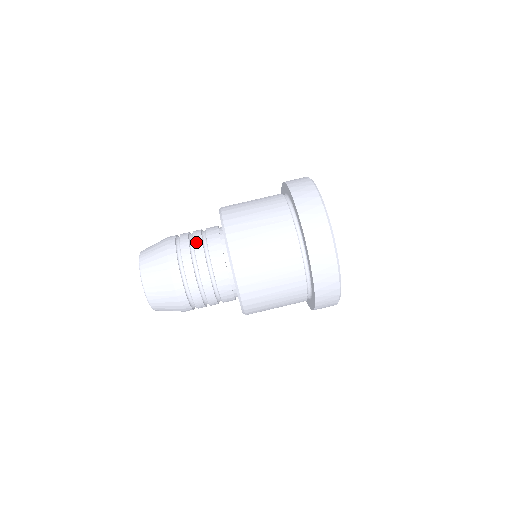
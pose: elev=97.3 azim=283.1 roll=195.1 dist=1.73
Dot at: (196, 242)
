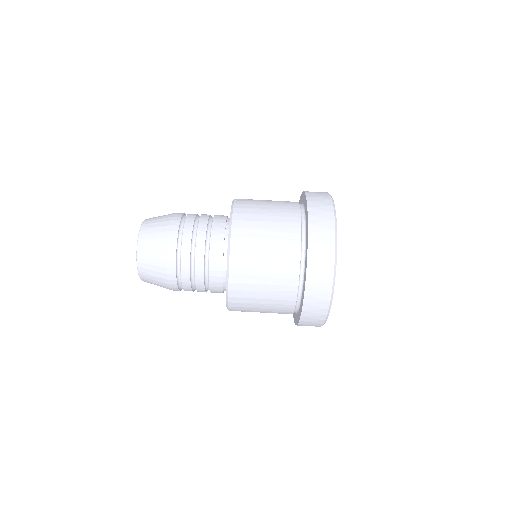
Dot at: (198, 261)
